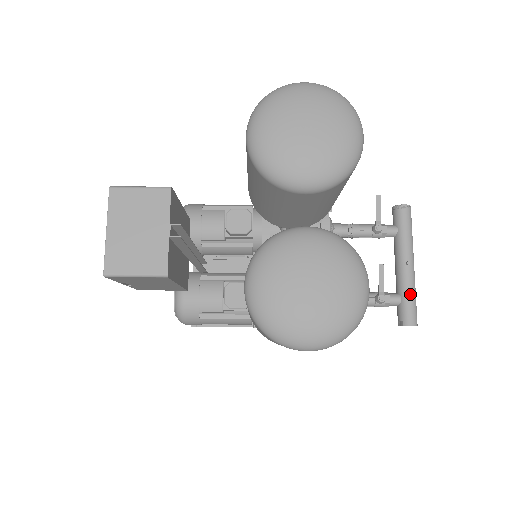
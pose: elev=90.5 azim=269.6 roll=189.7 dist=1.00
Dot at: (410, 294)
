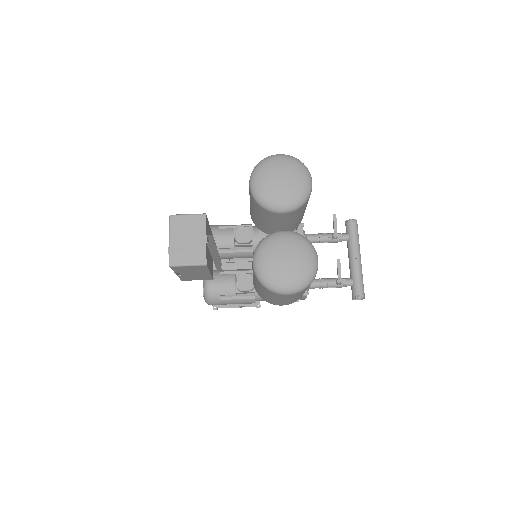
Dot at: (359, 278)
